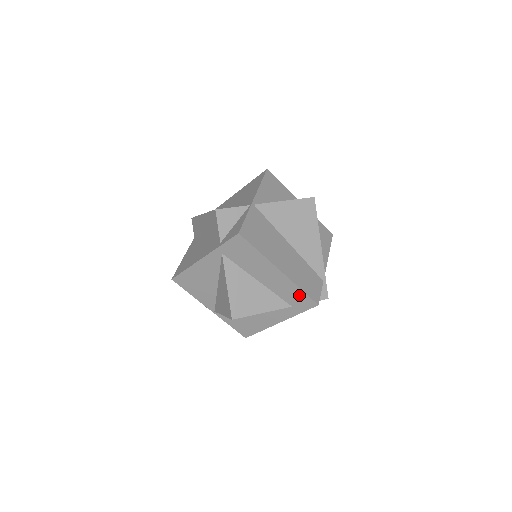
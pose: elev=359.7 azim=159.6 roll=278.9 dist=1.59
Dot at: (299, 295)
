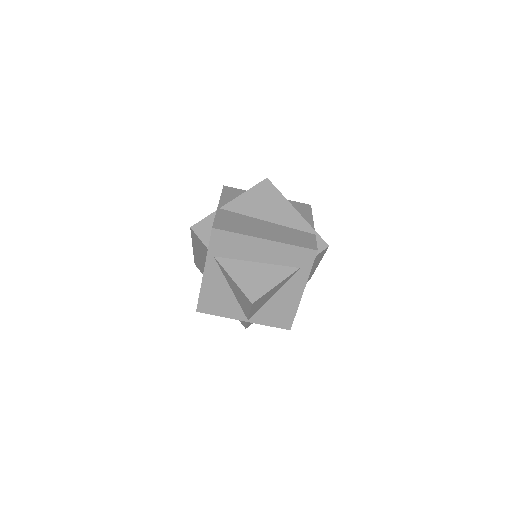
Dot at: (296, 252)
